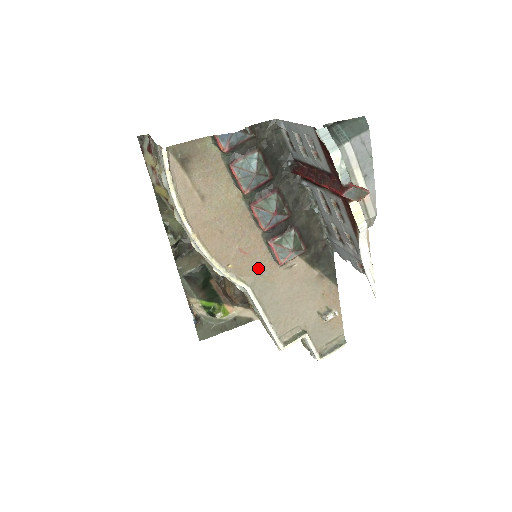
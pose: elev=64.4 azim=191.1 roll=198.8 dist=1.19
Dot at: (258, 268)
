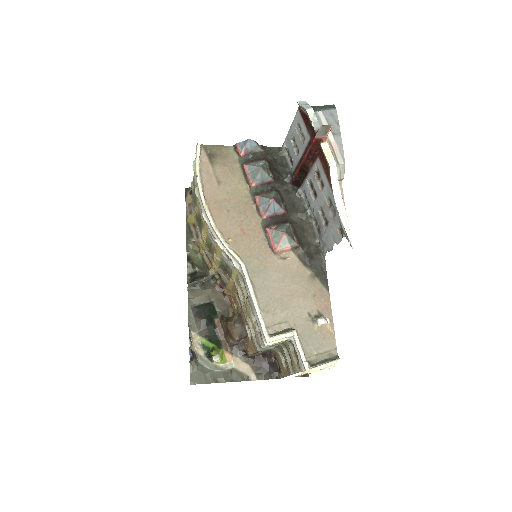
Dot at: (254, 250)
